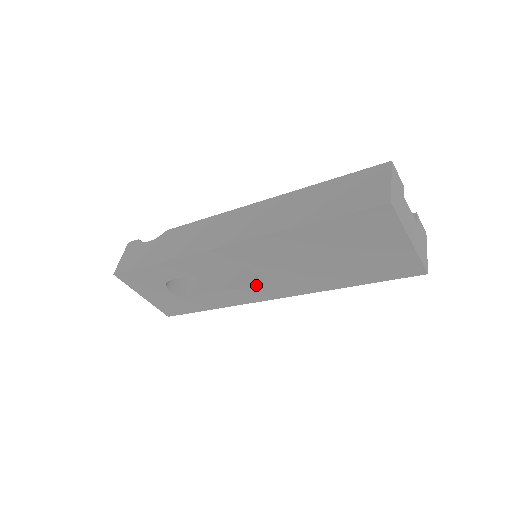
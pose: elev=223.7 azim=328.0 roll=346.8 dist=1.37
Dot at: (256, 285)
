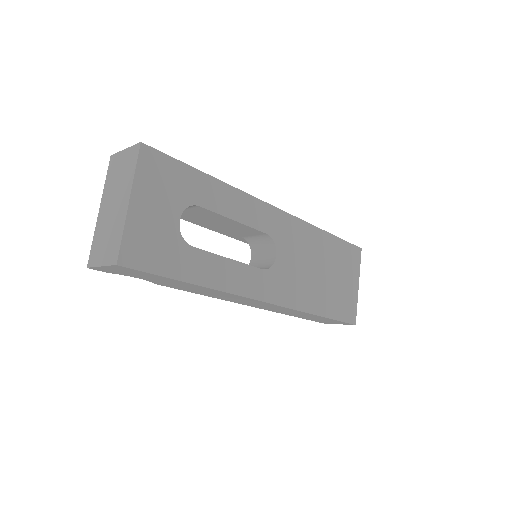
Dot at: (266, 271)
